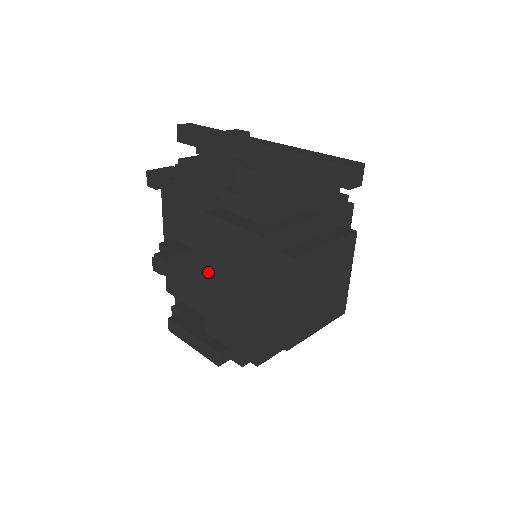
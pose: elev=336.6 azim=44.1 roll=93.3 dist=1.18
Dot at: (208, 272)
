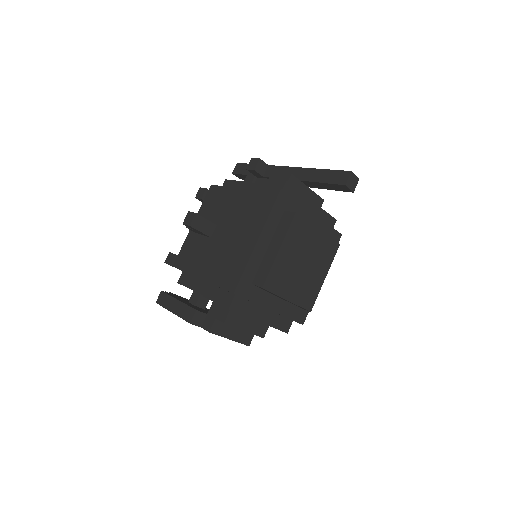
Dot at: (224, 226)
